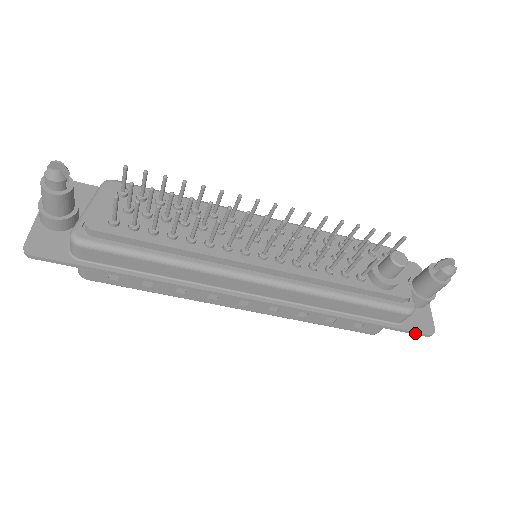
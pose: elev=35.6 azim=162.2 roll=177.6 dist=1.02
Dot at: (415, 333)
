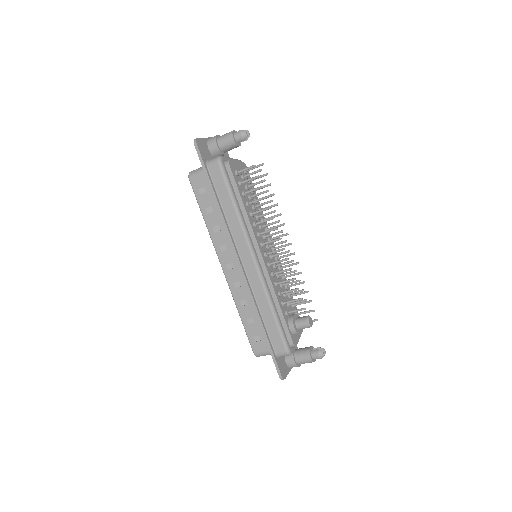
Dot at: (277, 368)
